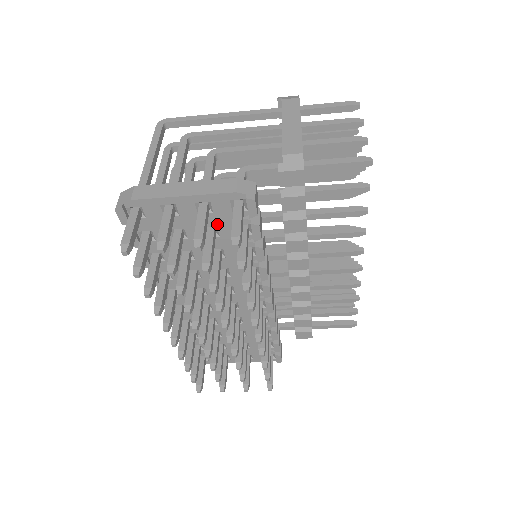
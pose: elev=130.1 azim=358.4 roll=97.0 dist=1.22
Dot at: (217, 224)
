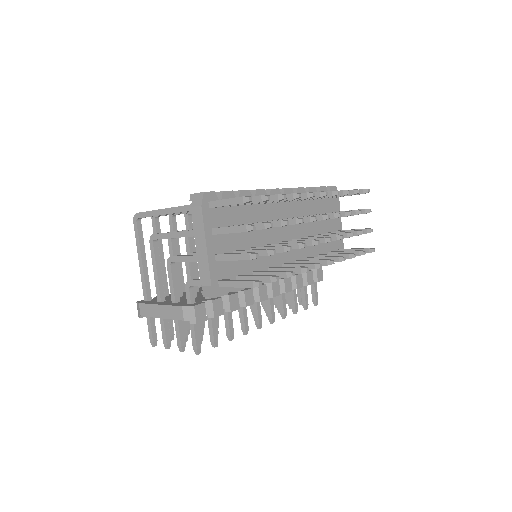
Dot at: occluded
